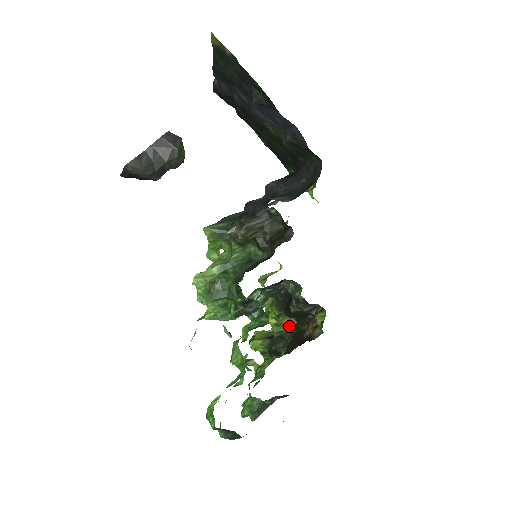
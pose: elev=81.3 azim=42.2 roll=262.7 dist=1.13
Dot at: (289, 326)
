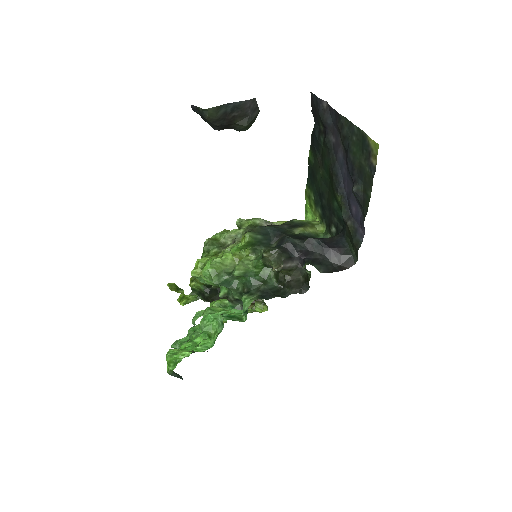
Dot at: occluded
